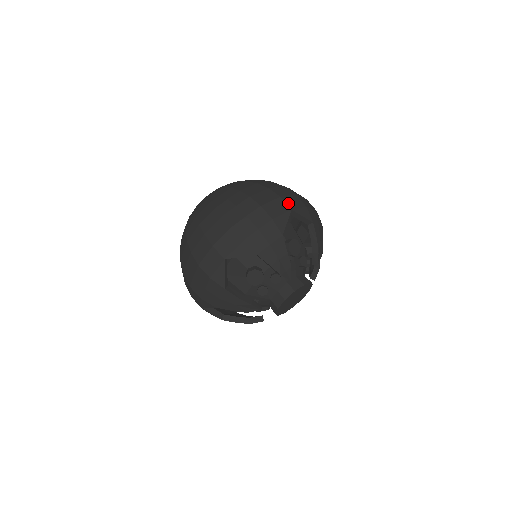
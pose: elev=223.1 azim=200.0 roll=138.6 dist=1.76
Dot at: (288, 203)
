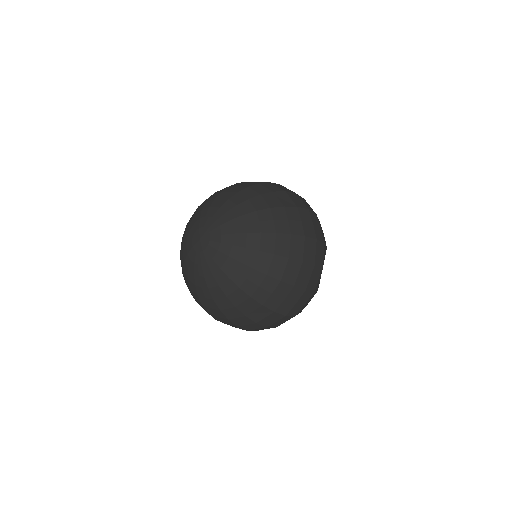
Dot at: (319, 264)
